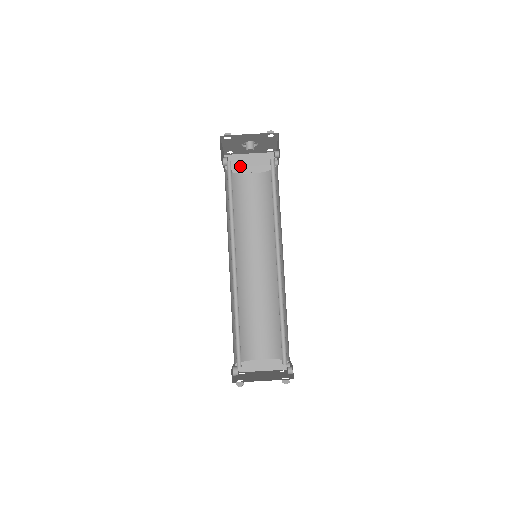
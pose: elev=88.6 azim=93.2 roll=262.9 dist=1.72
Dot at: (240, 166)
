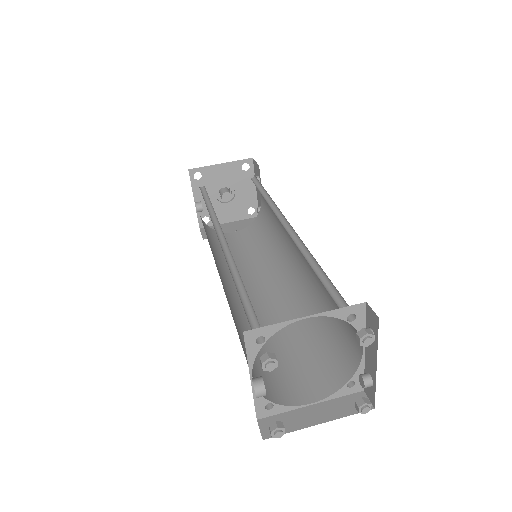
Dot at: occluded
